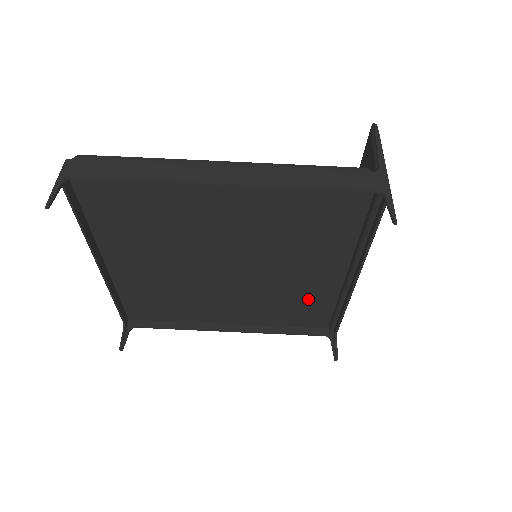
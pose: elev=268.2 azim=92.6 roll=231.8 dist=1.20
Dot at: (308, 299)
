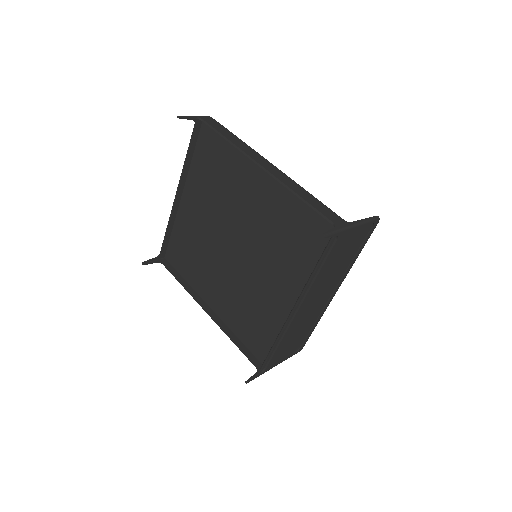
Dot at: (264, 317)
